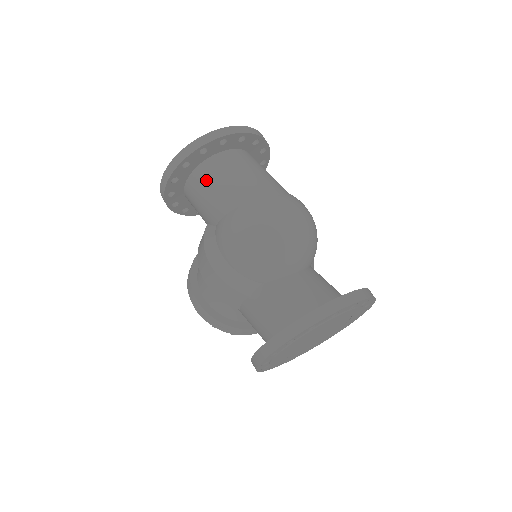
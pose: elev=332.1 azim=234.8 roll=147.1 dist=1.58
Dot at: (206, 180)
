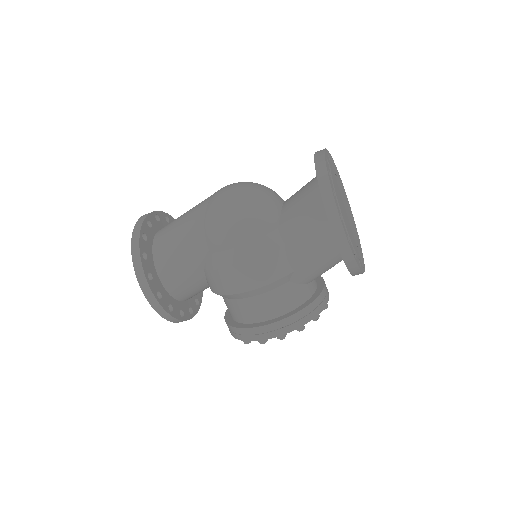
Dot at: (168, 248)
